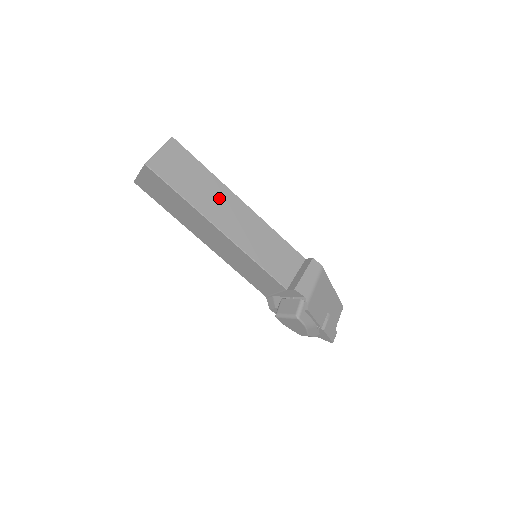
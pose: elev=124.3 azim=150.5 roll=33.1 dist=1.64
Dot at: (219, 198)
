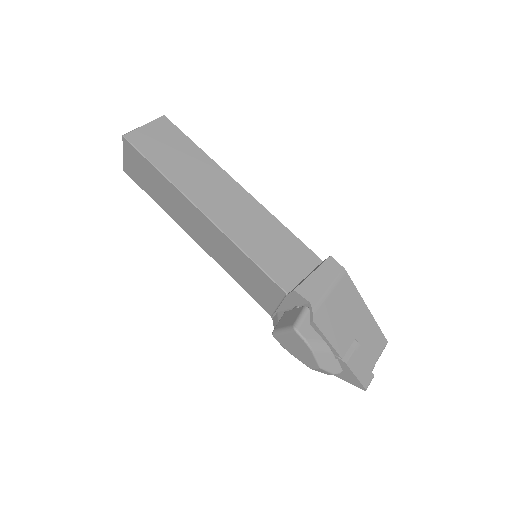
Dot at: (208, 178)
